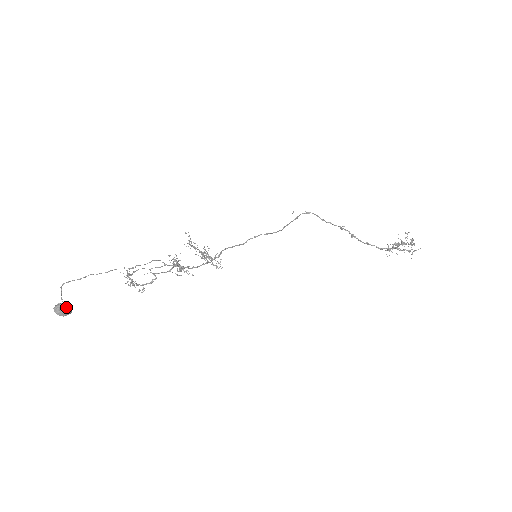
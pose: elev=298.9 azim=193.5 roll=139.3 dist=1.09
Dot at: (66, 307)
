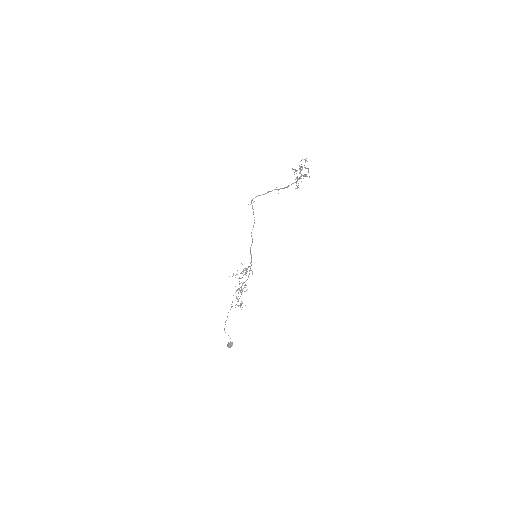
Dot at: (229, 345)
